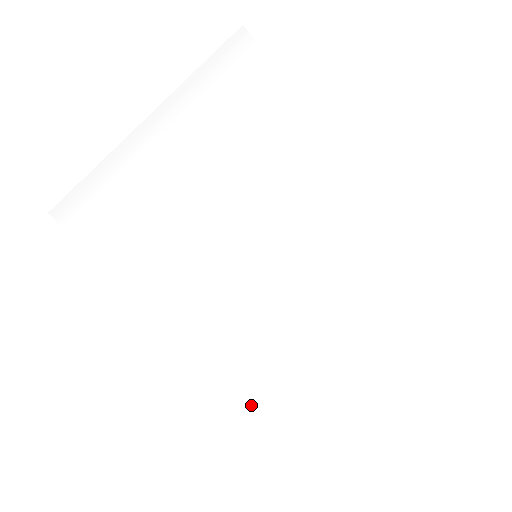
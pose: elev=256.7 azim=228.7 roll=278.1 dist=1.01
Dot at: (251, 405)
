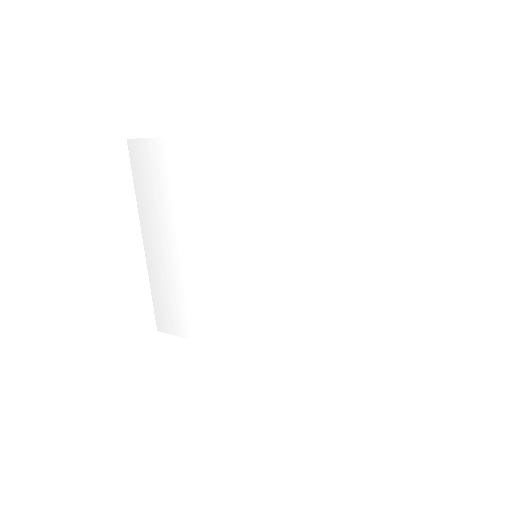
Dot at: (353, 358)
